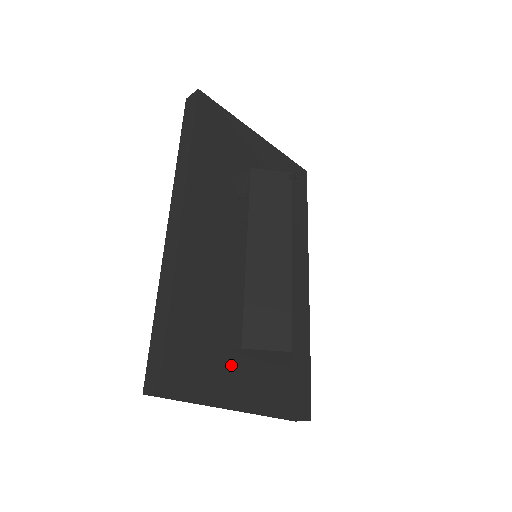
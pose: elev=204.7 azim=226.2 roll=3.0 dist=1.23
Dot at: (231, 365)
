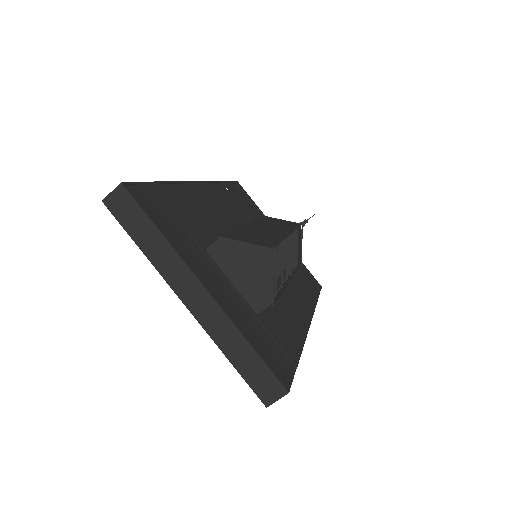
Dot at: (202, 256)
